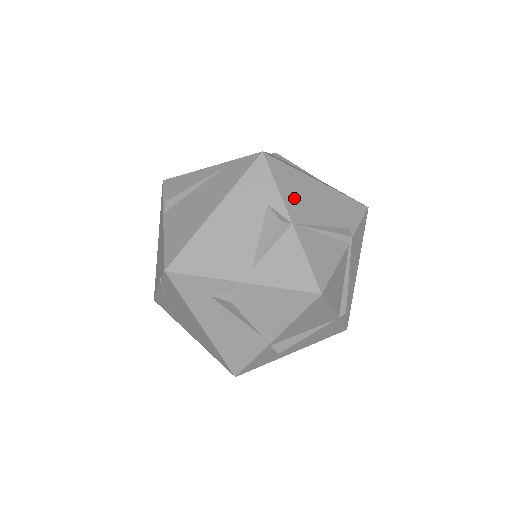
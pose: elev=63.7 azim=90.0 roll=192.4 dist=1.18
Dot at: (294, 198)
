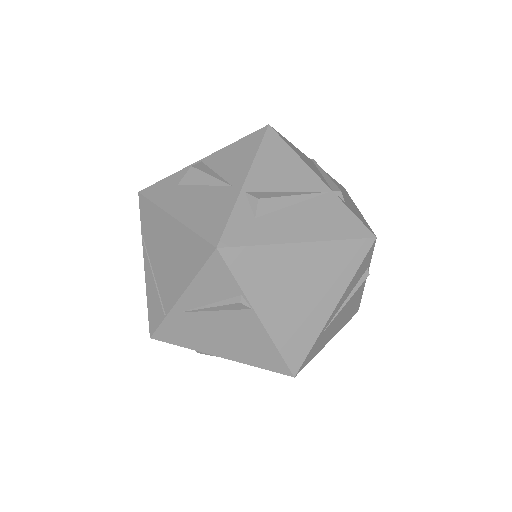
Dot at: occluded
